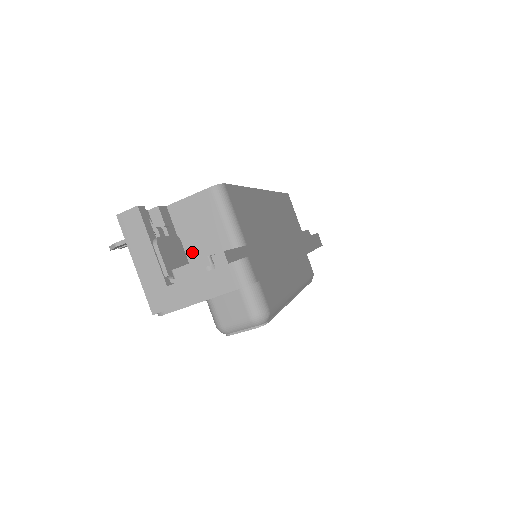
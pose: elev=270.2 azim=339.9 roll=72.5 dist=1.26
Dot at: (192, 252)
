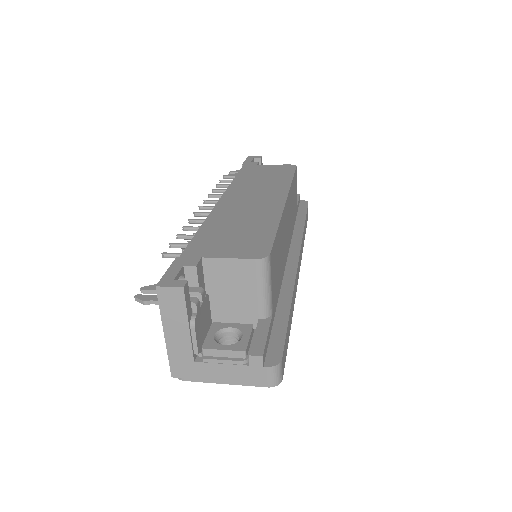
Dot at: (216, 306)
